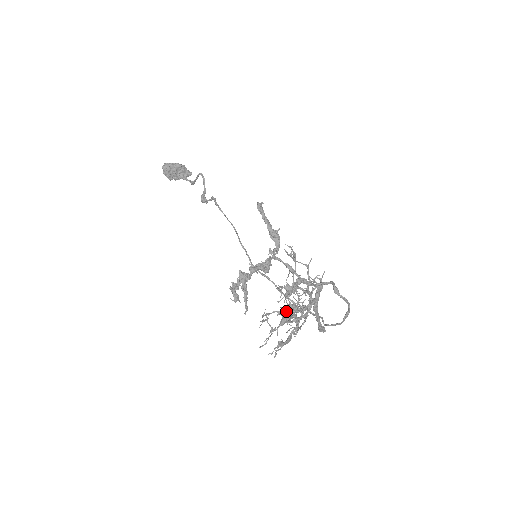
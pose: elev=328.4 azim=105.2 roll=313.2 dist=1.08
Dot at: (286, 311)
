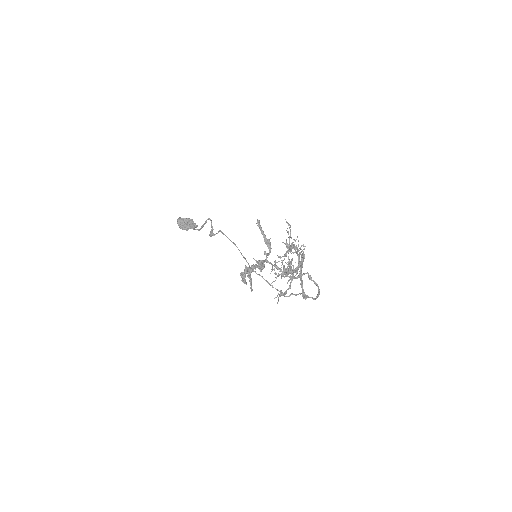
Dot at: occluded
